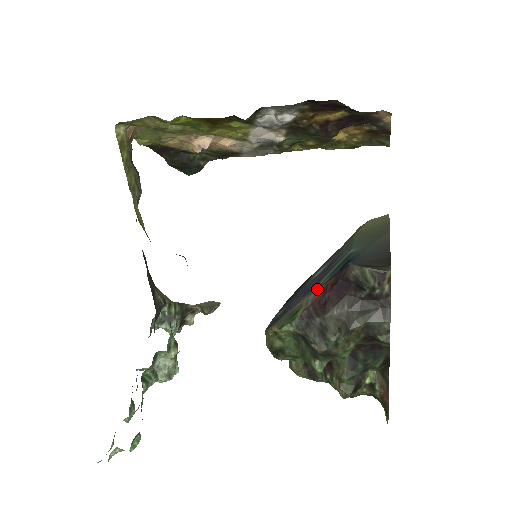
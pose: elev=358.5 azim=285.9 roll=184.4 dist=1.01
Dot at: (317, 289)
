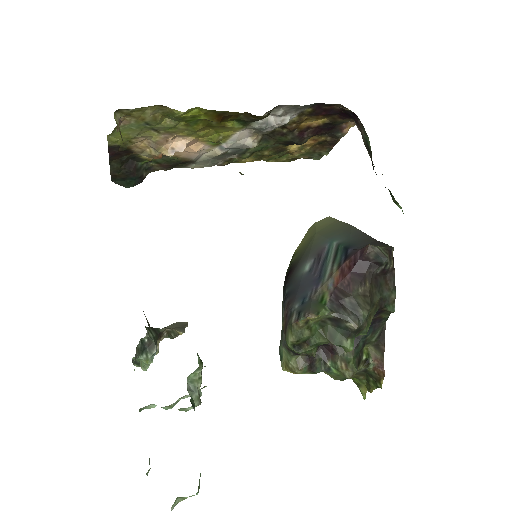
Dot at: (333, 275)
